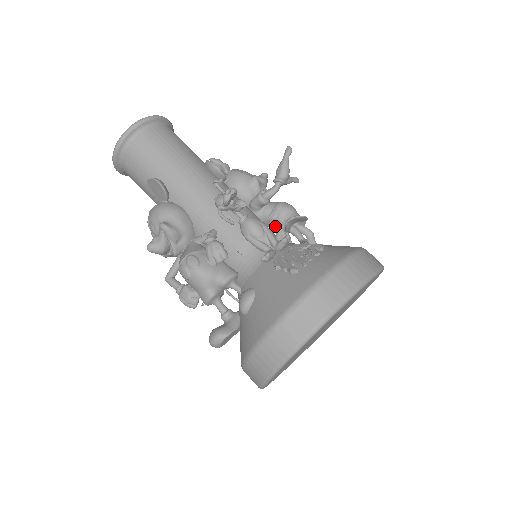
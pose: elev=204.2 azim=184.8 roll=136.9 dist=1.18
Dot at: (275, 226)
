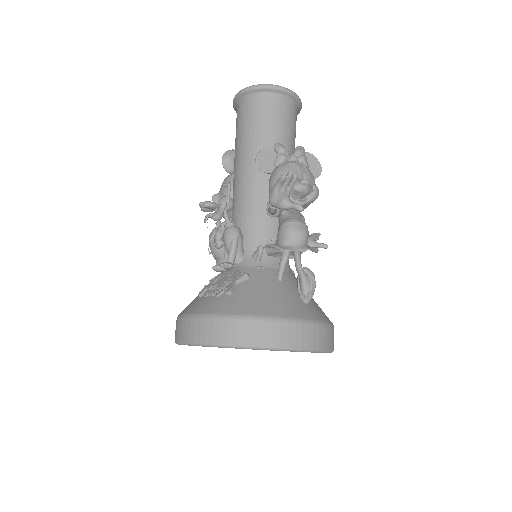
Dot at: occluded
